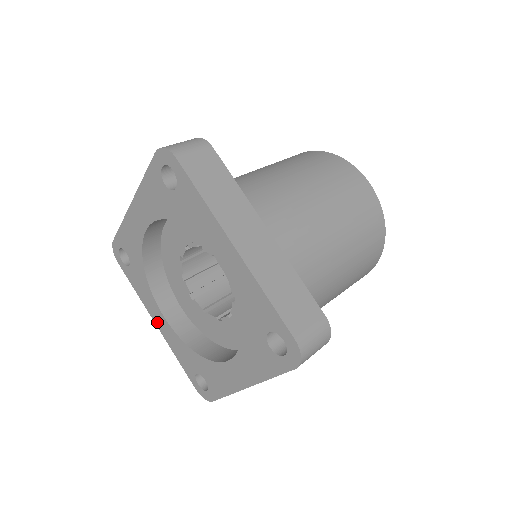
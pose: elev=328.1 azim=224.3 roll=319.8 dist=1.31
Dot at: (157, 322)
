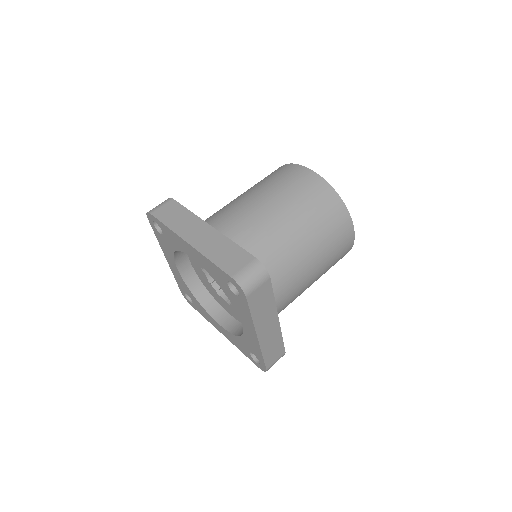
Dot at: (168, 260)
